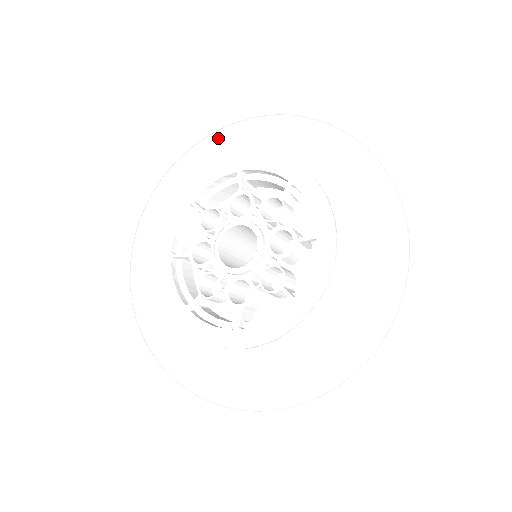
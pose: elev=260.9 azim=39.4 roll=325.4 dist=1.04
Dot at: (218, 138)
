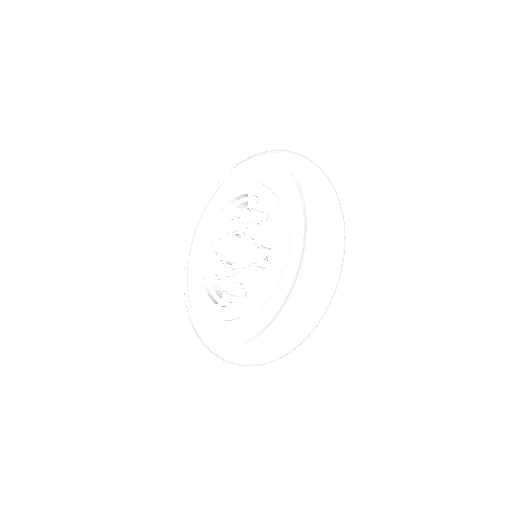
Dot at: (210, 198)
